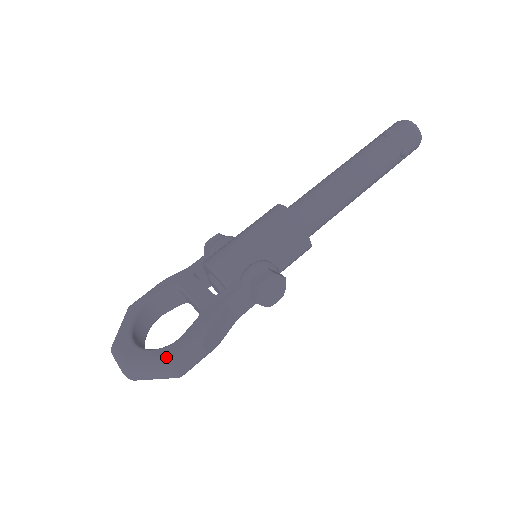
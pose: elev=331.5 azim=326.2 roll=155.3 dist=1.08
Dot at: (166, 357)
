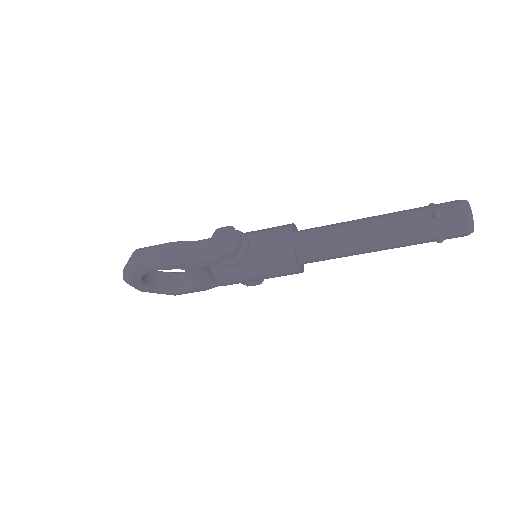
Dot at: occluded
